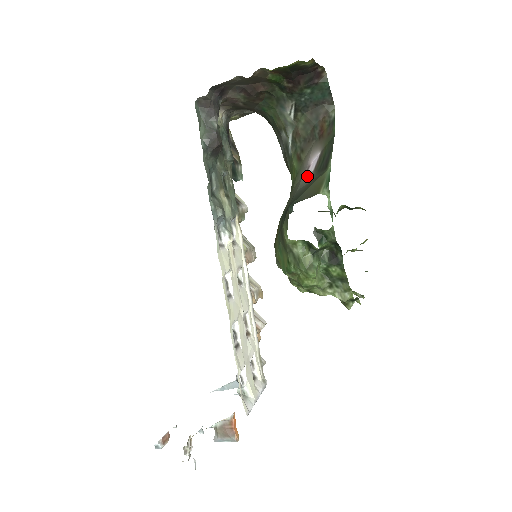
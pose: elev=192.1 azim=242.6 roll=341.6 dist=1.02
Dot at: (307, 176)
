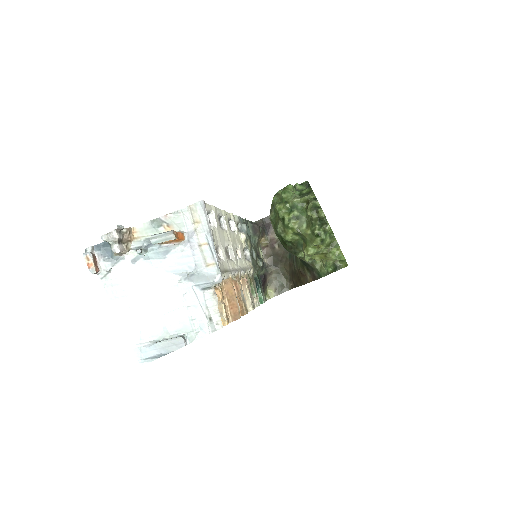
Dot at: occluded
